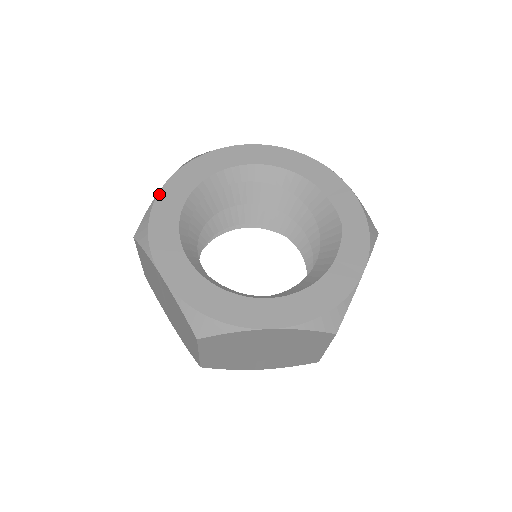
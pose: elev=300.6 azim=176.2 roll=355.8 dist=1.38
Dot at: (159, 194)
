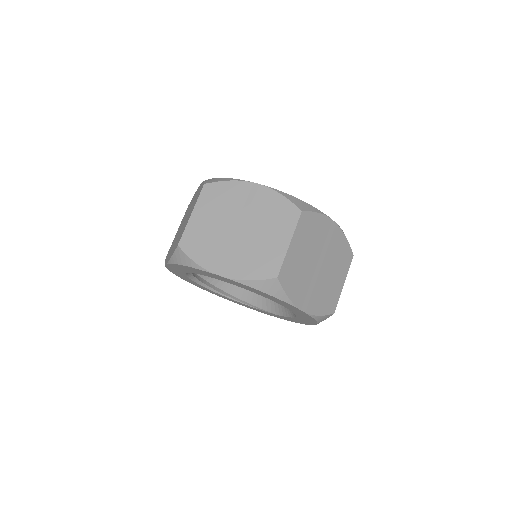
Dot at: occluded
